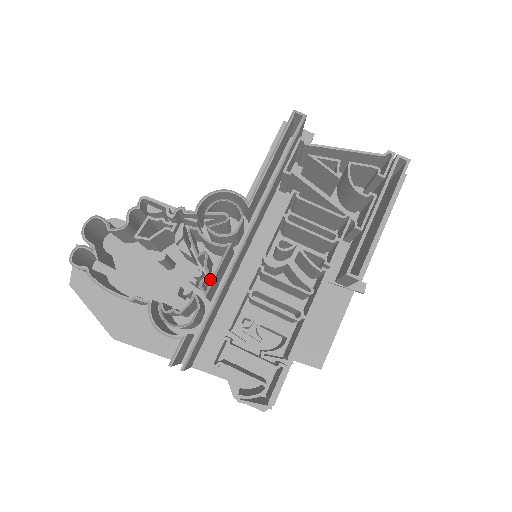
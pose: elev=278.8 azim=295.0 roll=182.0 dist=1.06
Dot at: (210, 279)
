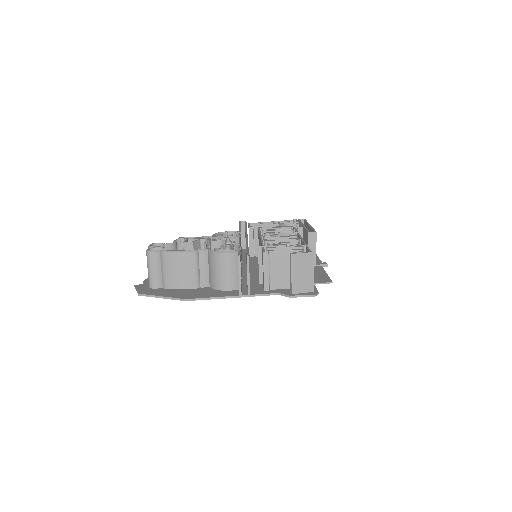
Dot at: occluded
